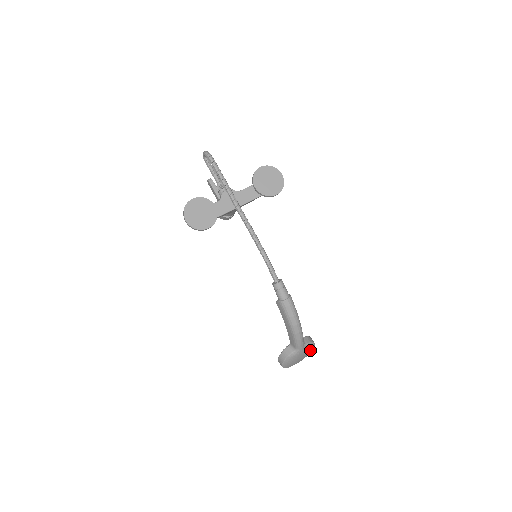
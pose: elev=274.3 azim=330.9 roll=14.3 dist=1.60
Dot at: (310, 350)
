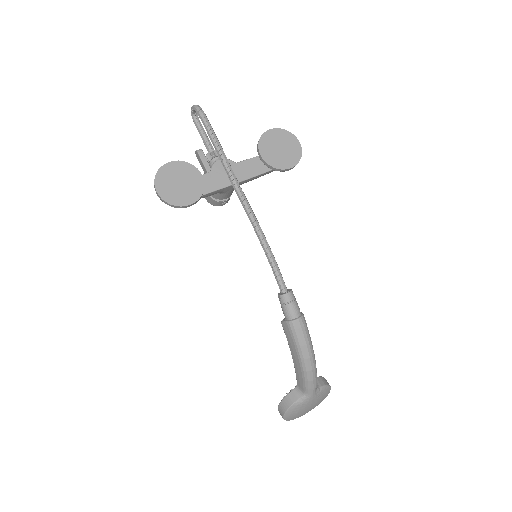
Dot at: (324, 397)
